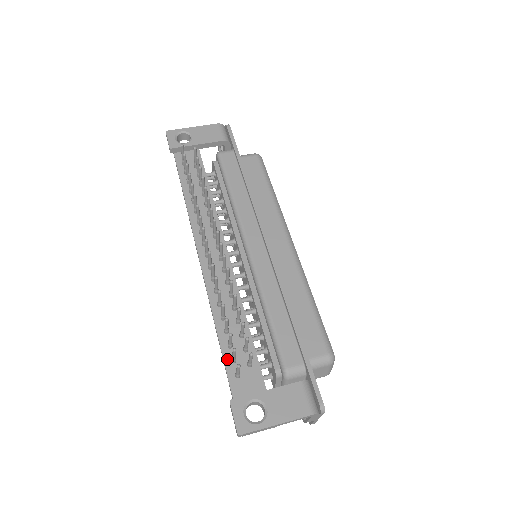
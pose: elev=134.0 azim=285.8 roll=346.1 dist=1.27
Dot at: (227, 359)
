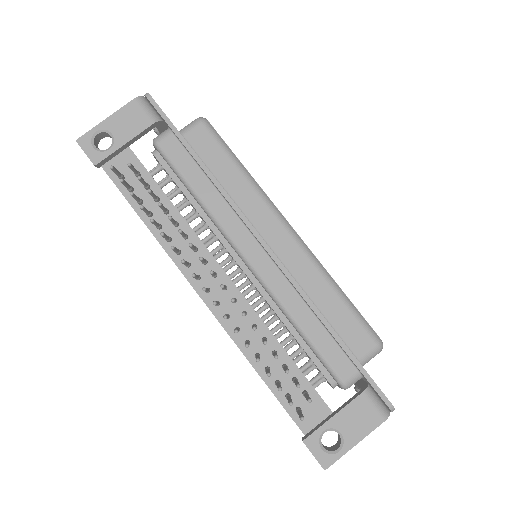
Dot at: (281, 397)
